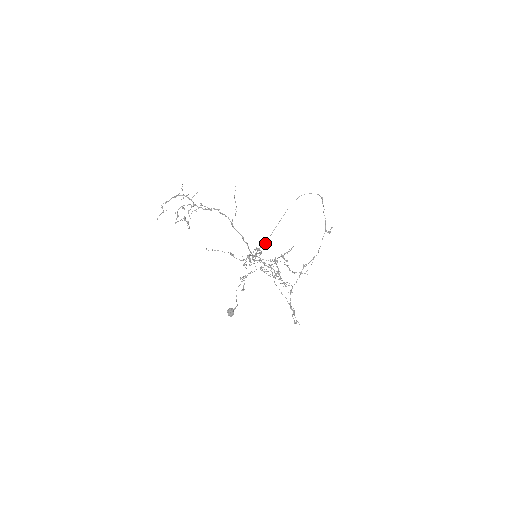
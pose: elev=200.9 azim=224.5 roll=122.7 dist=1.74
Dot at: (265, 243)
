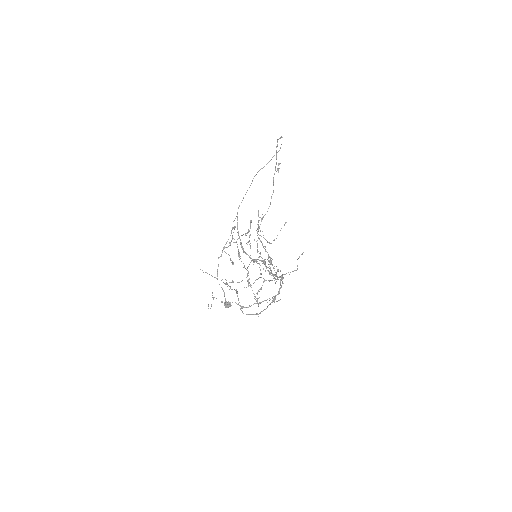
Dot at: (237, 216)
